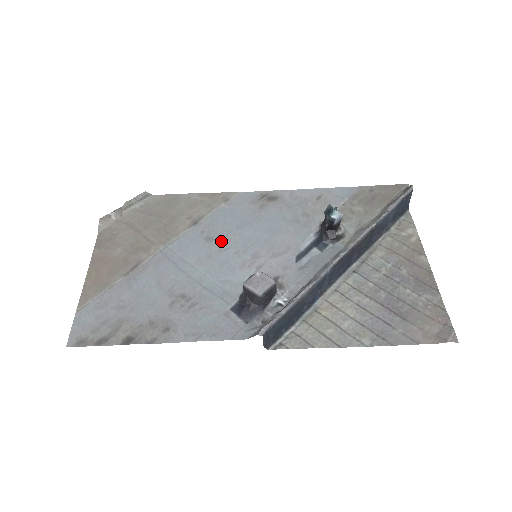
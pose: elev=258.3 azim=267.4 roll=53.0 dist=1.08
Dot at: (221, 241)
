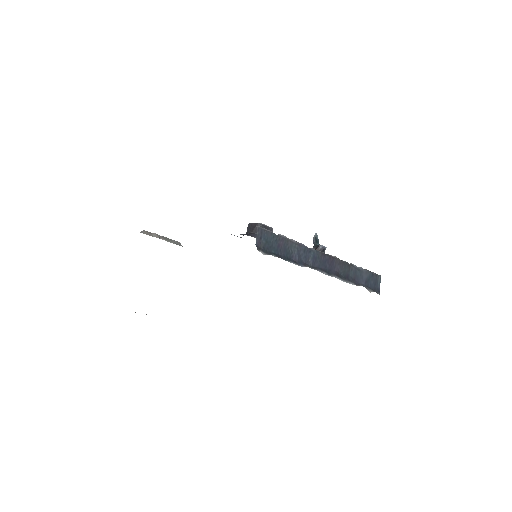
Dot at: occluded
